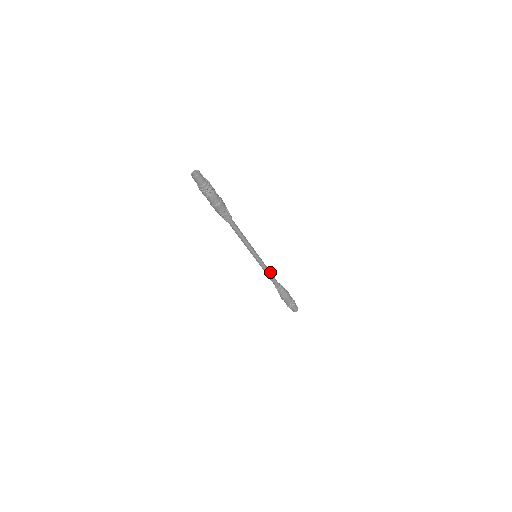
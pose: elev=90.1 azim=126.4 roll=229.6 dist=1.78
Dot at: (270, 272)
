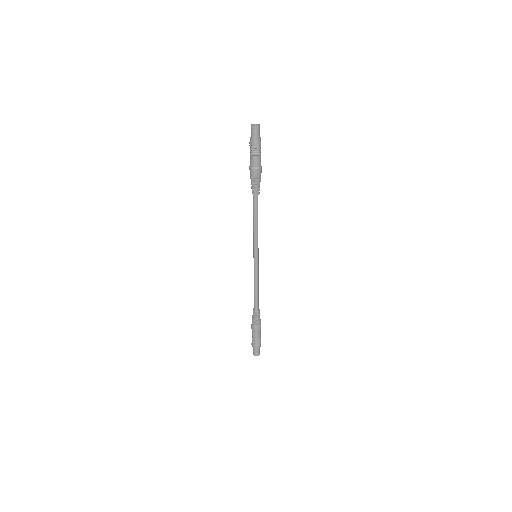
Dot at: (258, 285)
